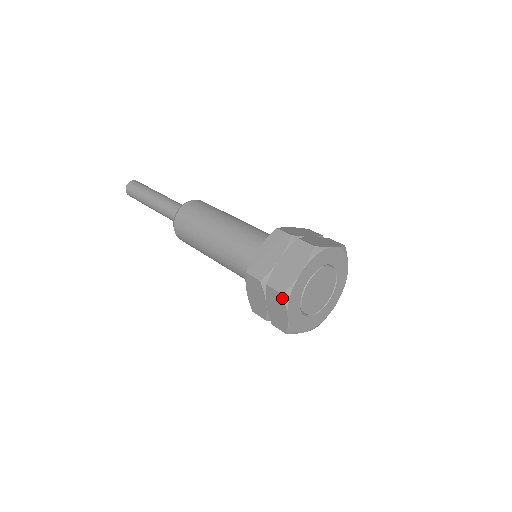
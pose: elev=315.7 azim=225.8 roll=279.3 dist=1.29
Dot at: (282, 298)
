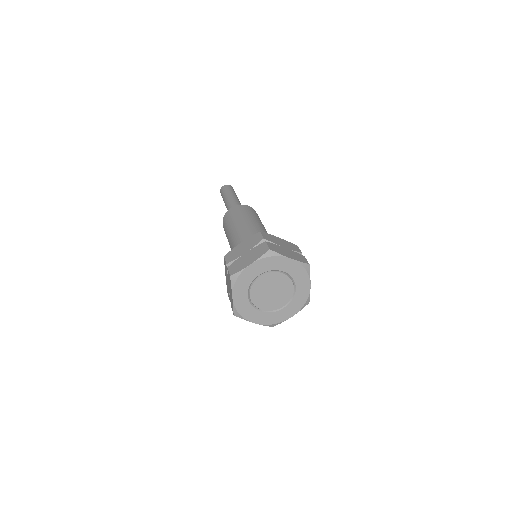
Dot at: (230, 280)
